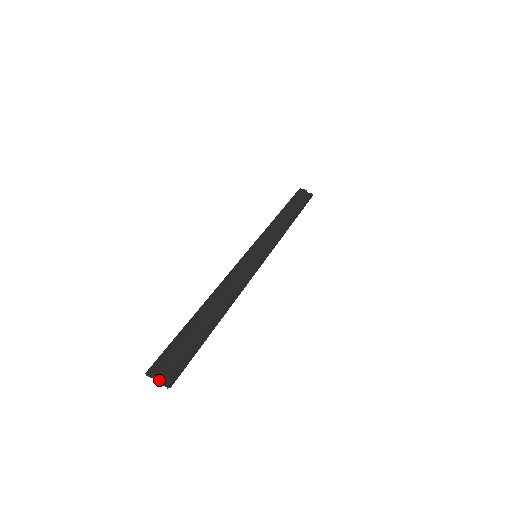
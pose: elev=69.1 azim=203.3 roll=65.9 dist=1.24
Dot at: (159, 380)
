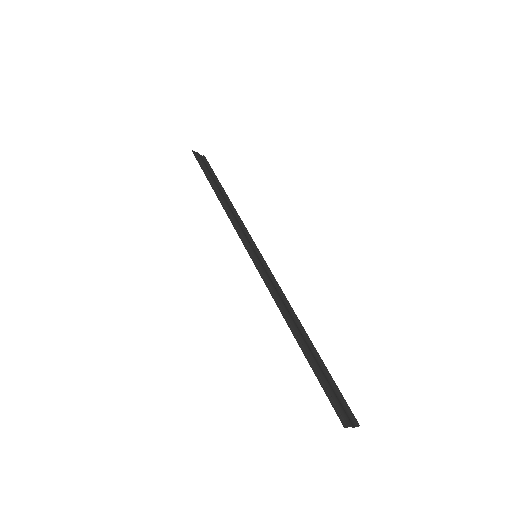
Dot at: (353, 425)
